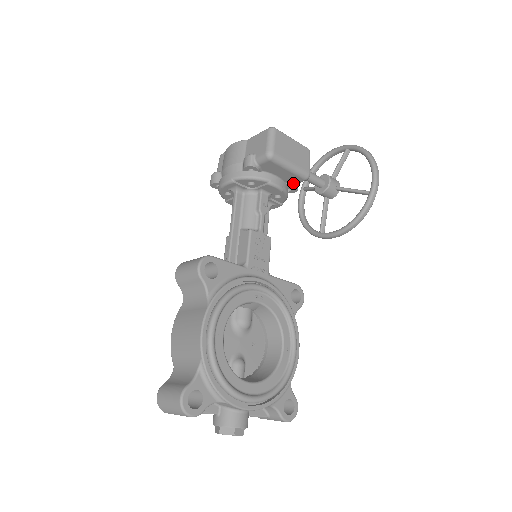
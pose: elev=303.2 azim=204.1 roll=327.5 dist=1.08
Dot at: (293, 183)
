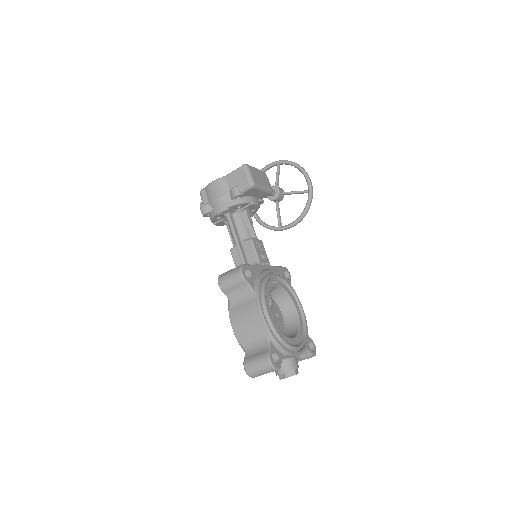
Dot at: (261, 198)
